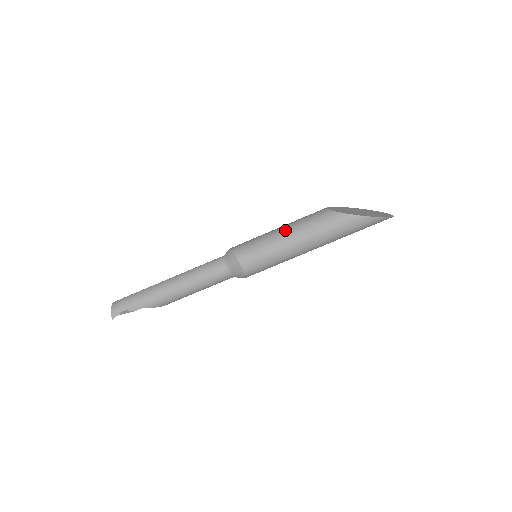
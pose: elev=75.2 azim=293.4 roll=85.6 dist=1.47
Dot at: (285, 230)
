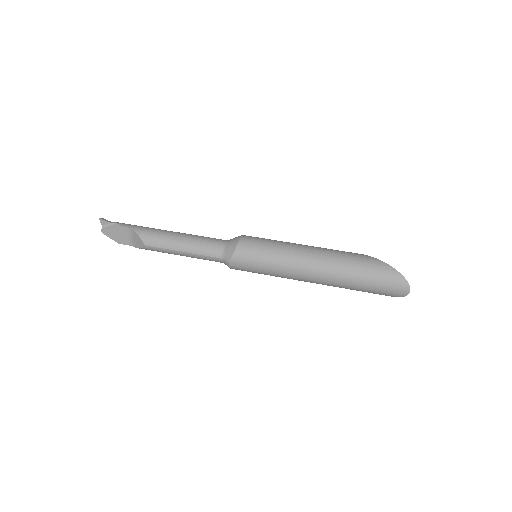
Dot at: occluded
